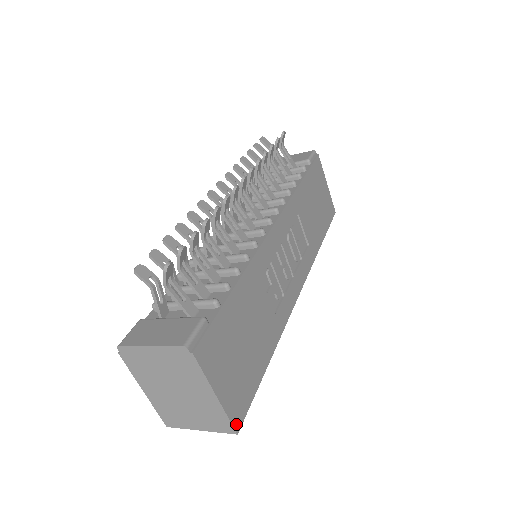
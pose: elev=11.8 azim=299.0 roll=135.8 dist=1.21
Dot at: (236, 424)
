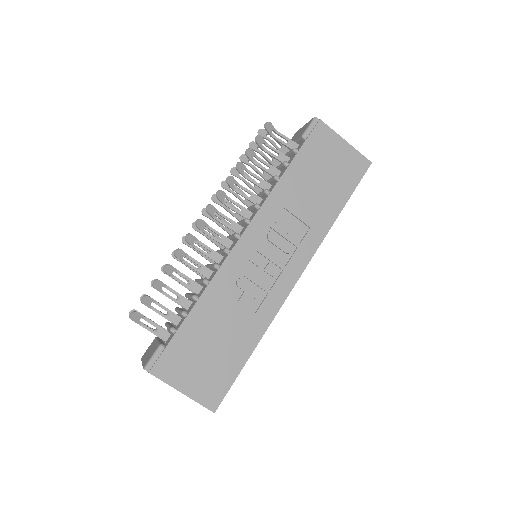
Dot at: (211, 407)
